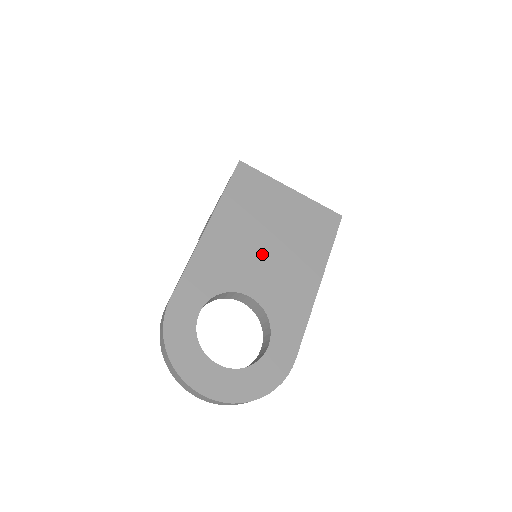
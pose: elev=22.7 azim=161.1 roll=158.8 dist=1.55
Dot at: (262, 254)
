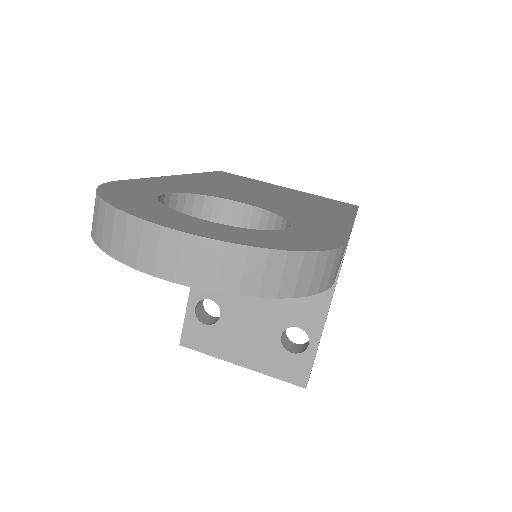
Dot at: (259, 195)
